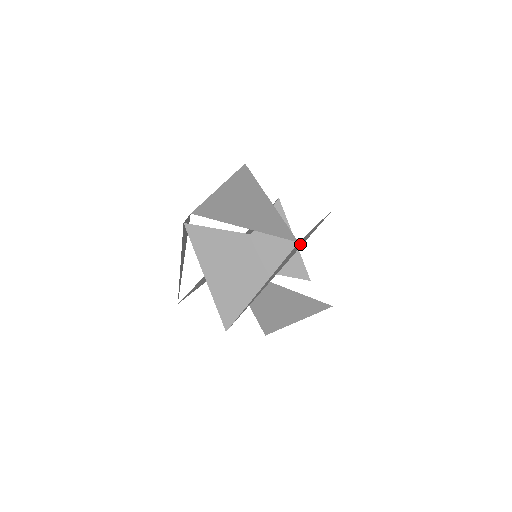
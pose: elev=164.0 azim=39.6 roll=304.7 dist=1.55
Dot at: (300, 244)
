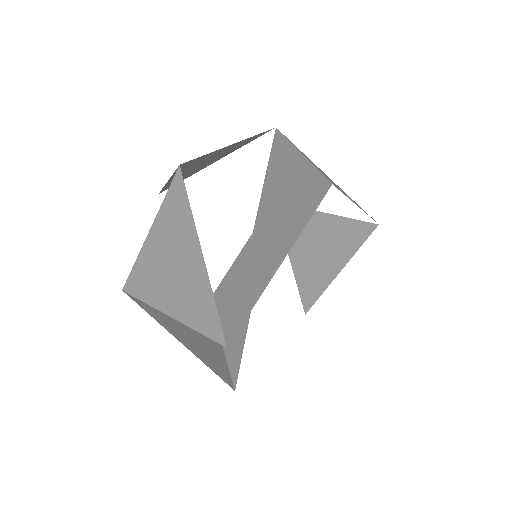
Dot at: occluded
